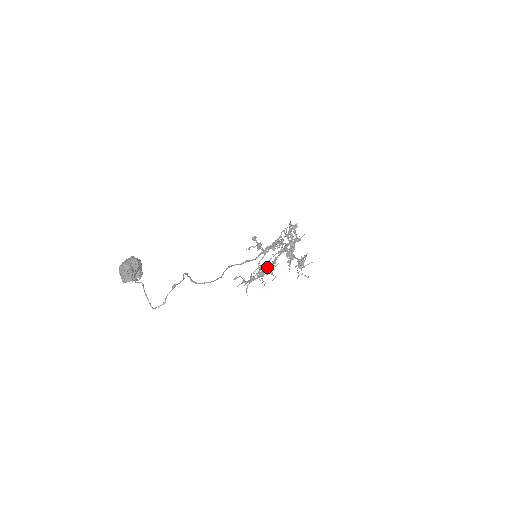
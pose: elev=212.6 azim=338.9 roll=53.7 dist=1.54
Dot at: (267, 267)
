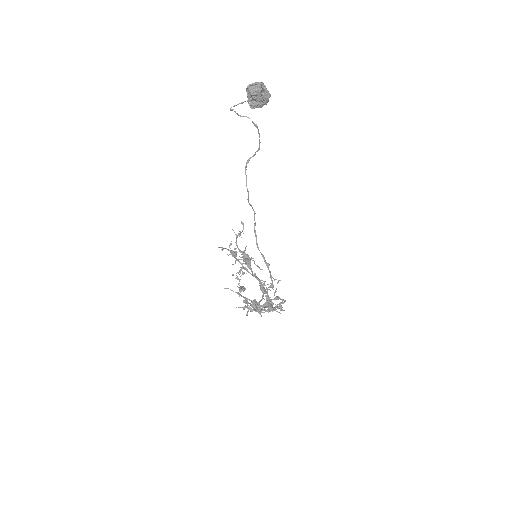
Dot at: occluded
